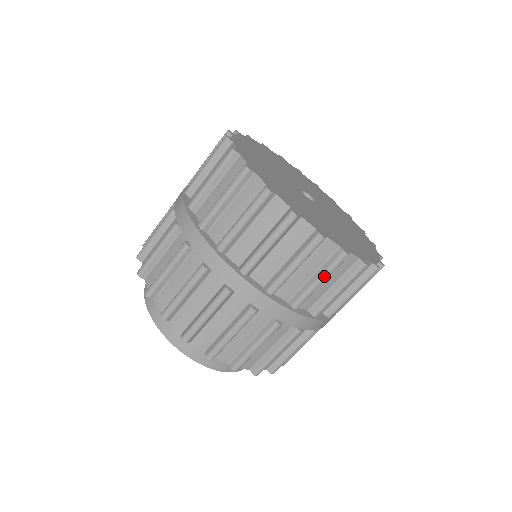
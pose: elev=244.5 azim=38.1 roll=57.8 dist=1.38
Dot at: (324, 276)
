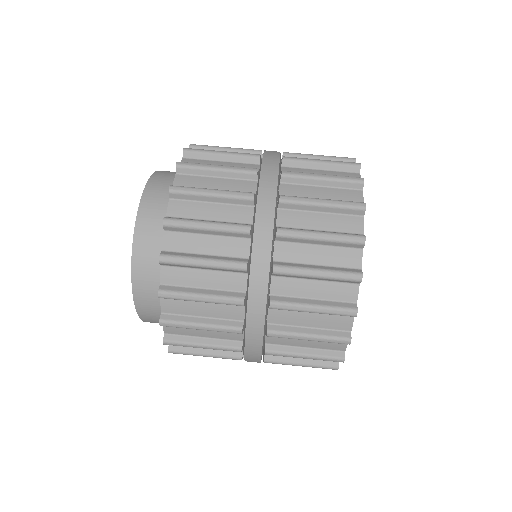
Dot at: (331, 175)
